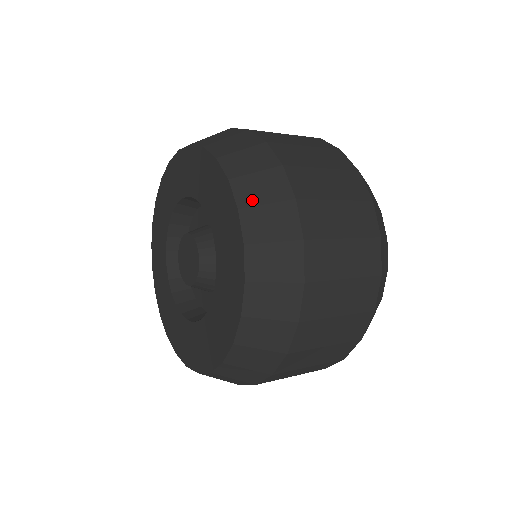
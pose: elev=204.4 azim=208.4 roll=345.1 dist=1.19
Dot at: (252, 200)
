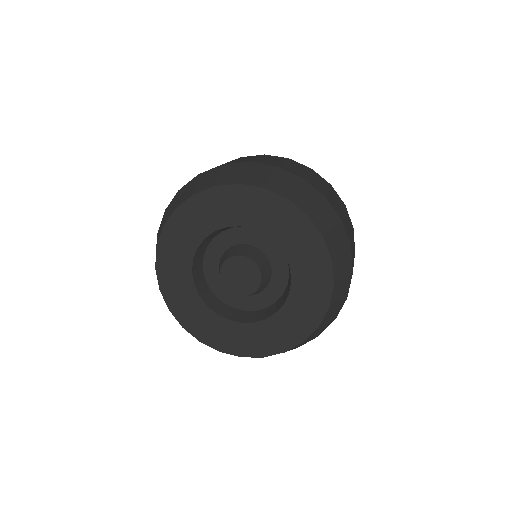
Dot at: (287, 191)
